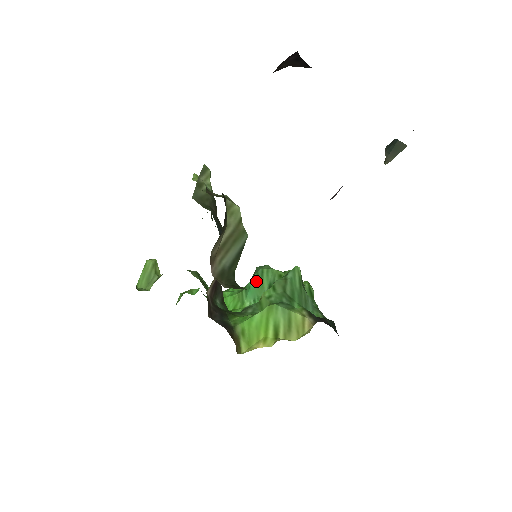
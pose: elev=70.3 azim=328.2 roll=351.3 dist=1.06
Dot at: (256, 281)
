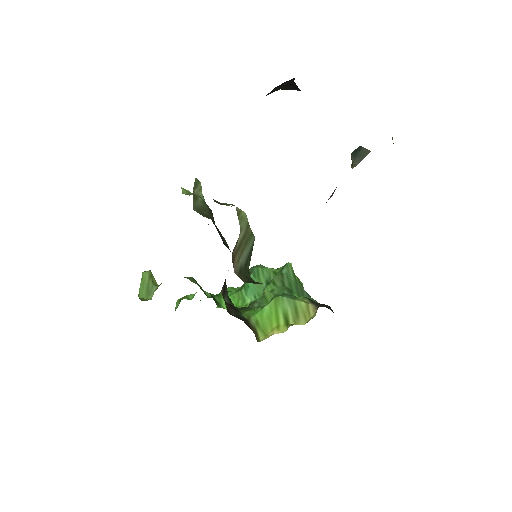
Dot at: (254, 279)
